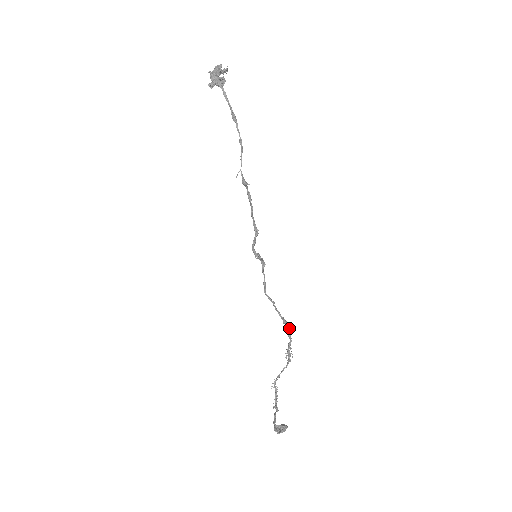
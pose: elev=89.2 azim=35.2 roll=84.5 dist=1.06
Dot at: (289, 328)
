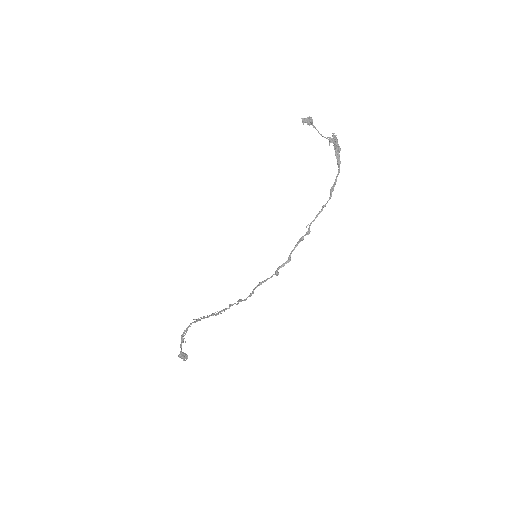
Dot at: (238, 303)
